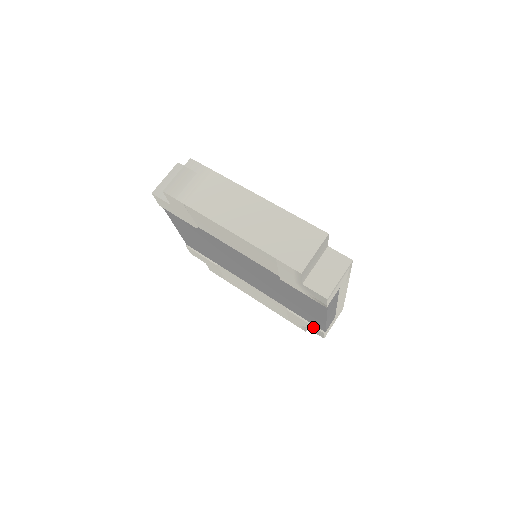
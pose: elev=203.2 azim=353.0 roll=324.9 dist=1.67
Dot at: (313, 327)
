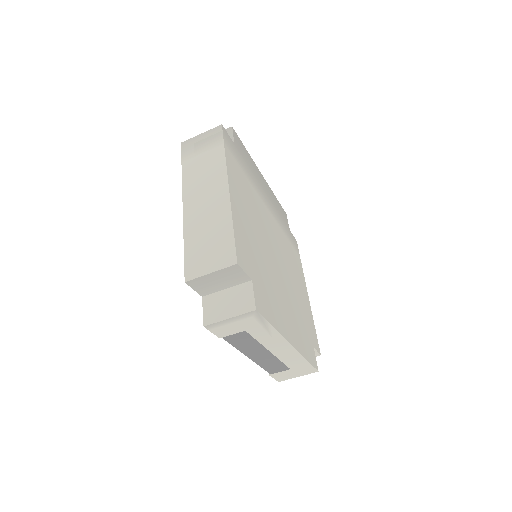
Dot at: occluded
